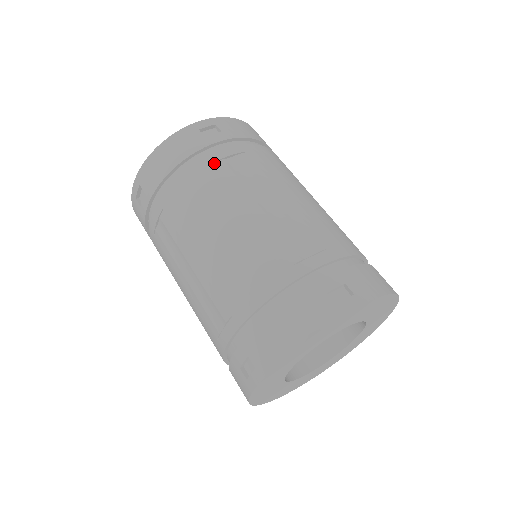
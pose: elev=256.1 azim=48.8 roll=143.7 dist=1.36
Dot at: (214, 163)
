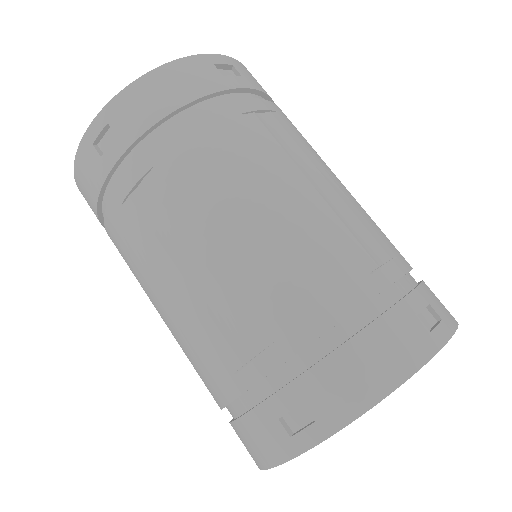
Dot at: (122, 206)
